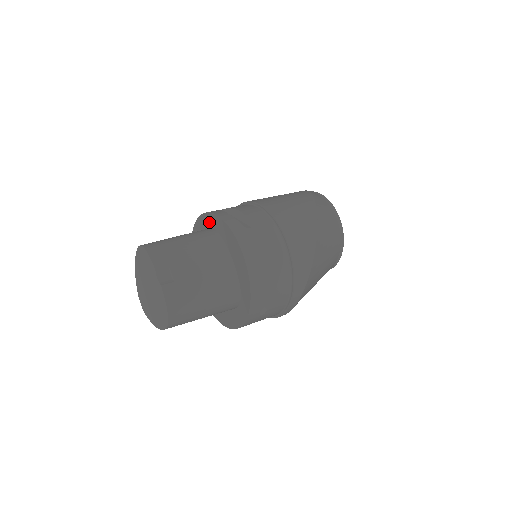
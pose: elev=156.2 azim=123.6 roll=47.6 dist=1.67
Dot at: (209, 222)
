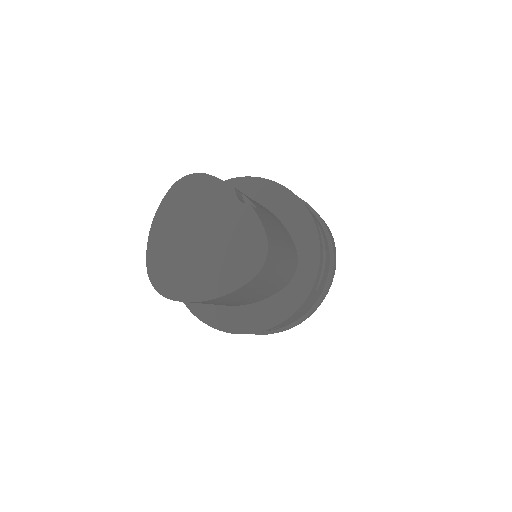
Dot at: occluded
